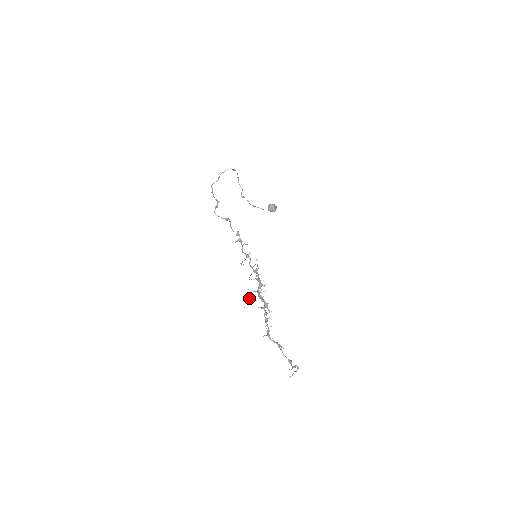
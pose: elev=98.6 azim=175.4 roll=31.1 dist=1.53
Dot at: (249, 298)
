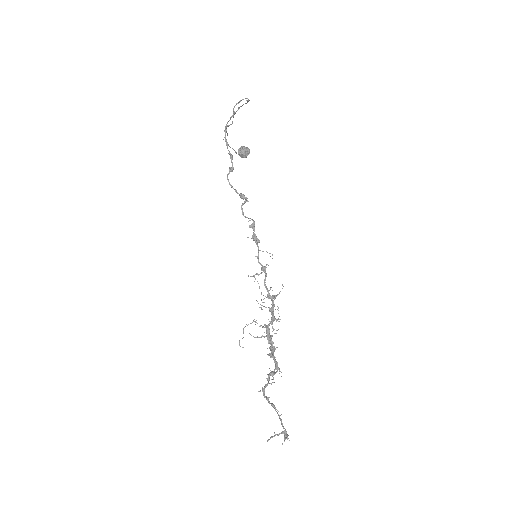
Dot at: (255, 337)
